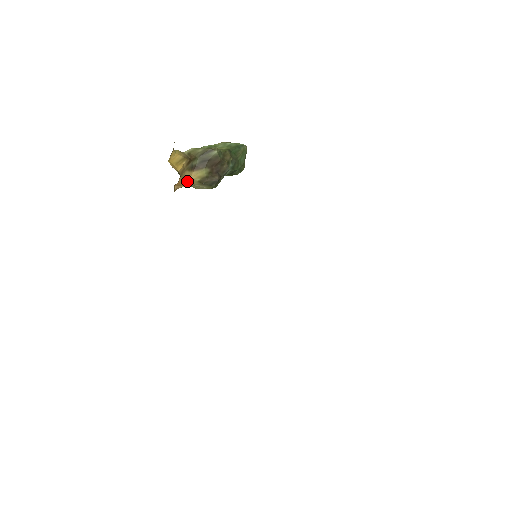
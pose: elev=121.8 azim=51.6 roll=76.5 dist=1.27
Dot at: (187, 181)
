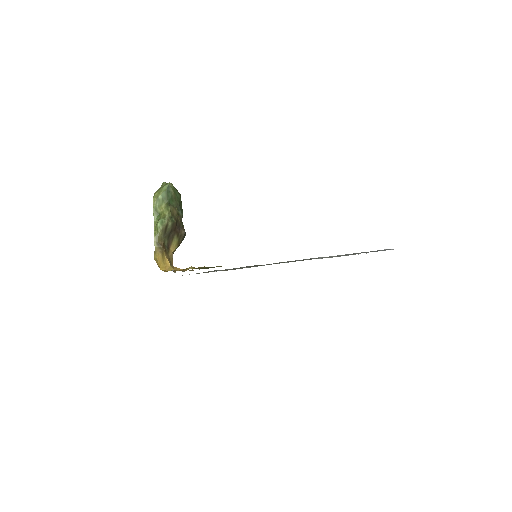
Dot at: (172, 256)
